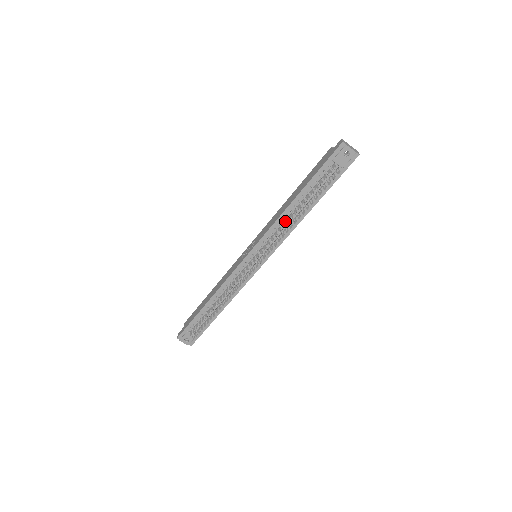
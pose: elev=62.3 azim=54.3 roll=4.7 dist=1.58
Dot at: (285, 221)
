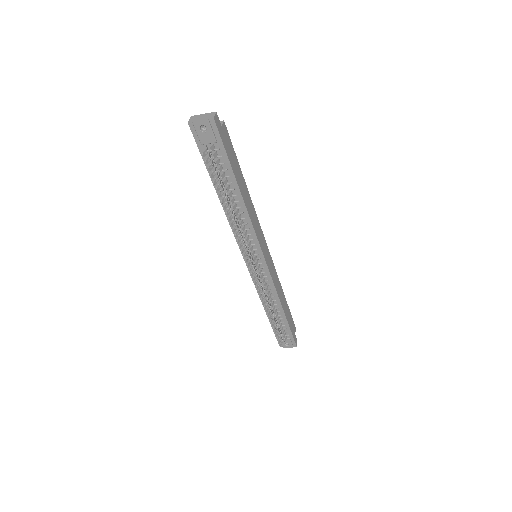
Dot at: (235, 219)
